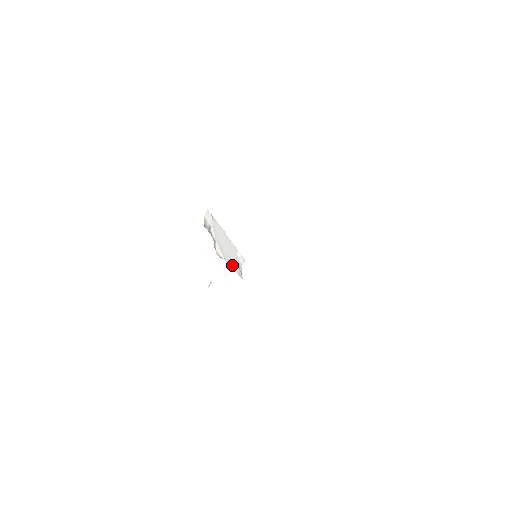
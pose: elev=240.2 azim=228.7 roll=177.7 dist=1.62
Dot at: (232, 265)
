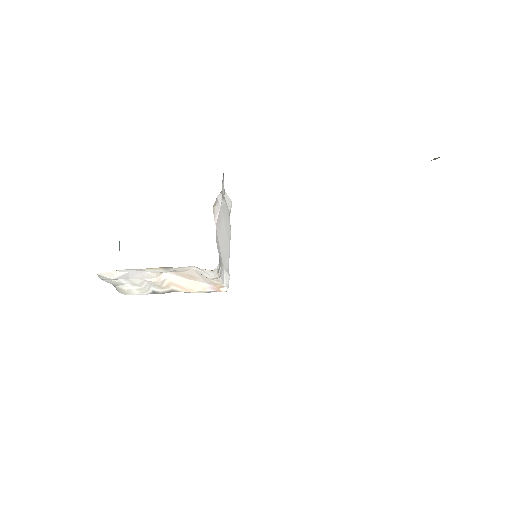
Dot at: (218, 244)
